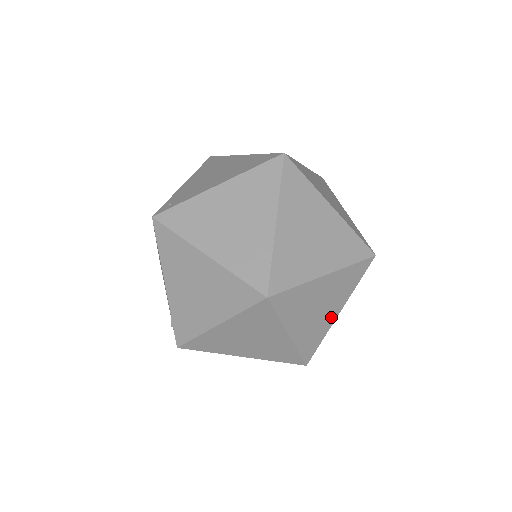
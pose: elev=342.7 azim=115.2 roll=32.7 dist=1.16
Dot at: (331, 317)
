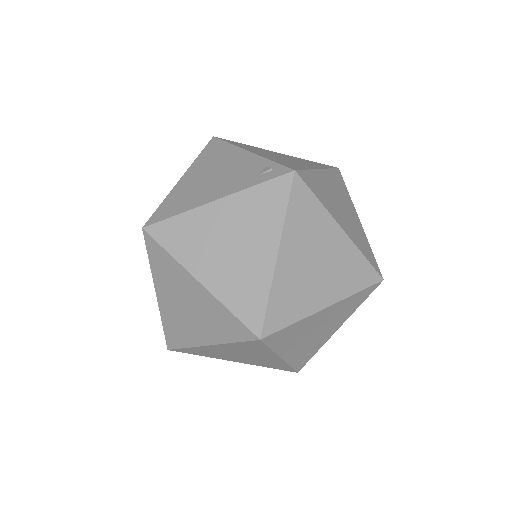
Dot at: occluded
